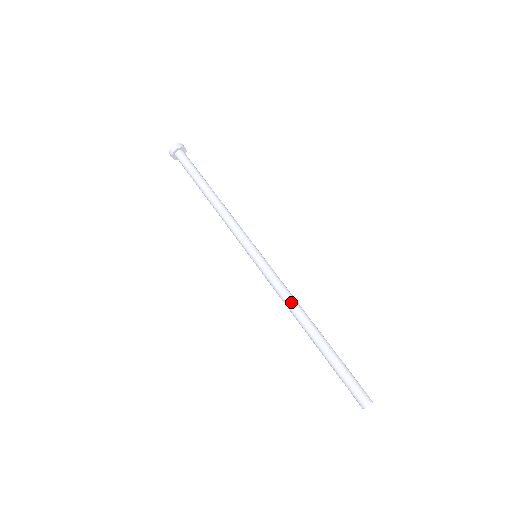
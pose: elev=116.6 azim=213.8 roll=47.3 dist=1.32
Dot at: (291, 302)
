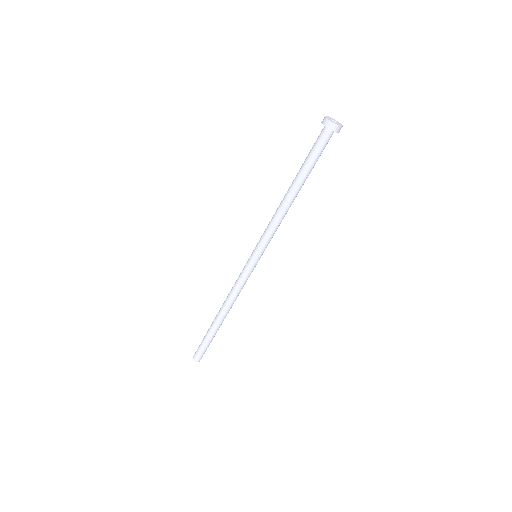
Dot at: (233, 299)
